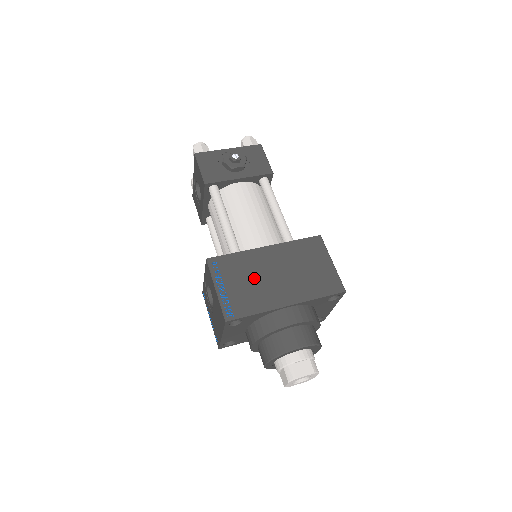
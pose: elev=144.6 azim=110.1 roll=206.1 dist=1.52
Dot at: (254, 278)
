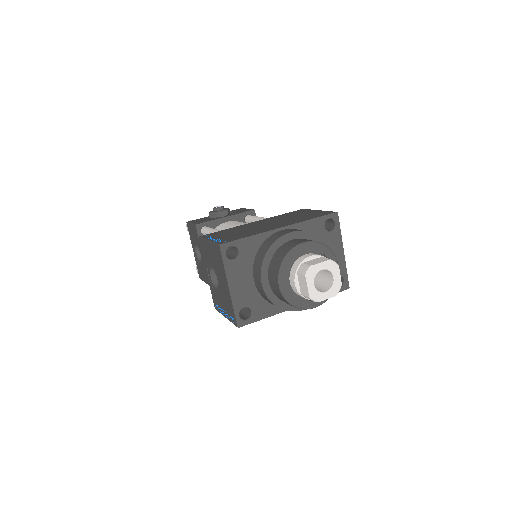
Dot at: (245, 230)
